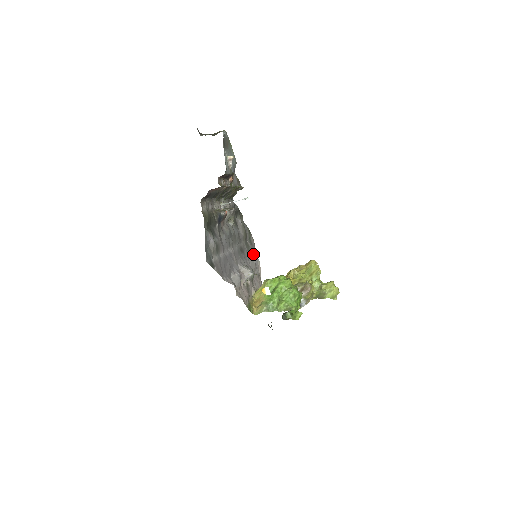
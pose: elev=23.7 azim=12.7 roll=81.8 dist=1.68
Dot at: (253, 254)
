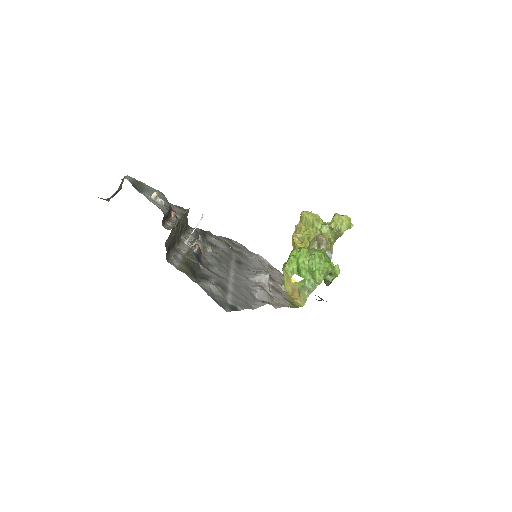
Dot at: (249, 254)
